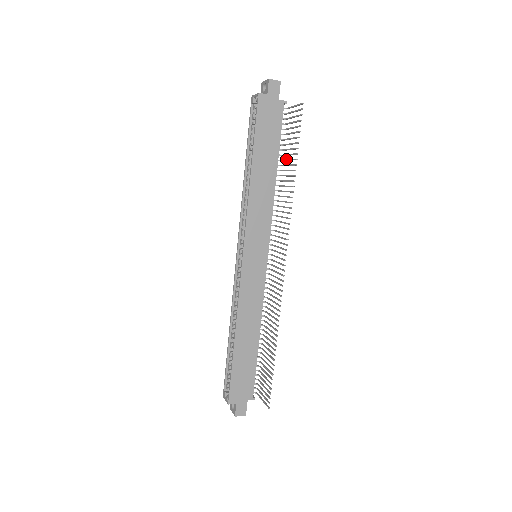
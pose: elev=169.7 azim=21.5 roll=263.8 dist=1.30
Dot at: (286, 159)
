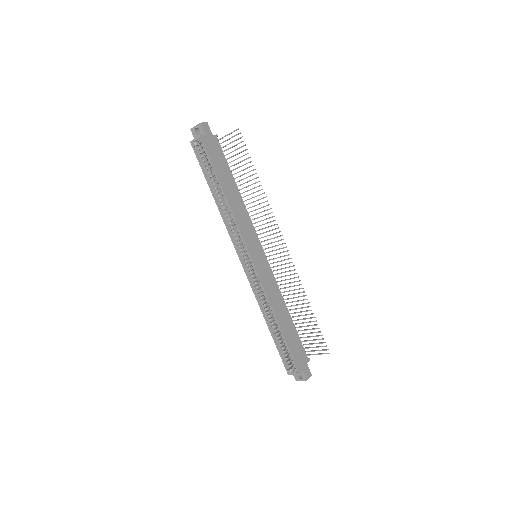
Dot at: (241, 175)
